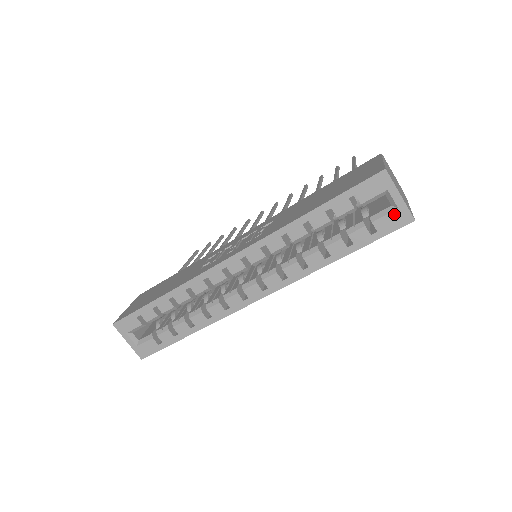
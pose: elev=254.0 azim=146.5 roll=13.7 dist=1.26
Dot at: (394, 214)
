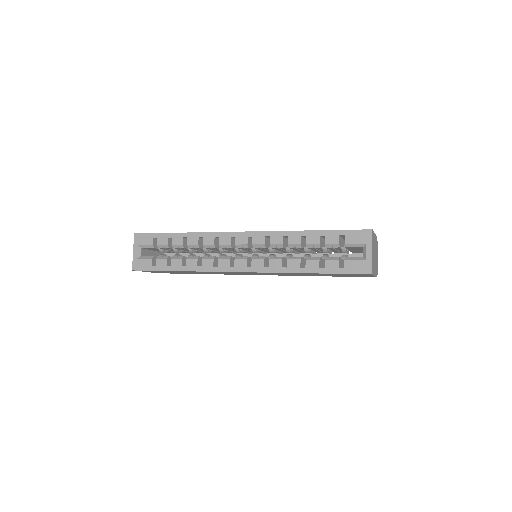
Dot at: (361, 262)
